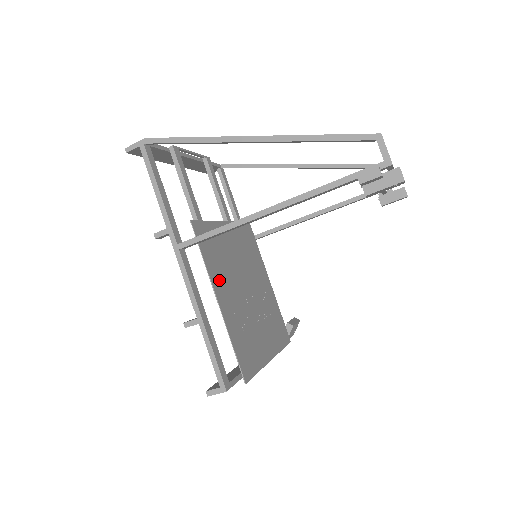
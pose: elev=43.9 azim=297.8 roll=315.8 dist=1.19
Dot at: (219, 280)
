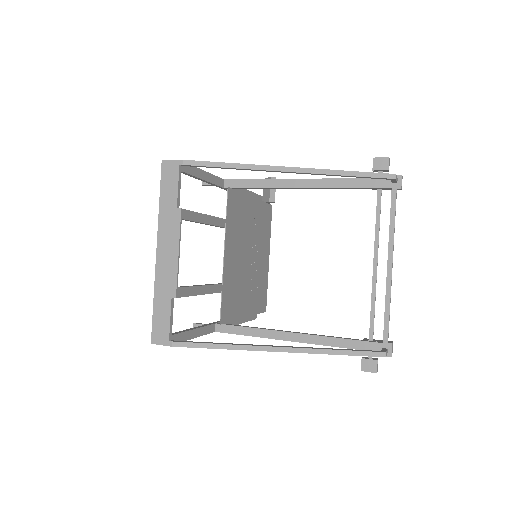
Dot at: (241, 305)
